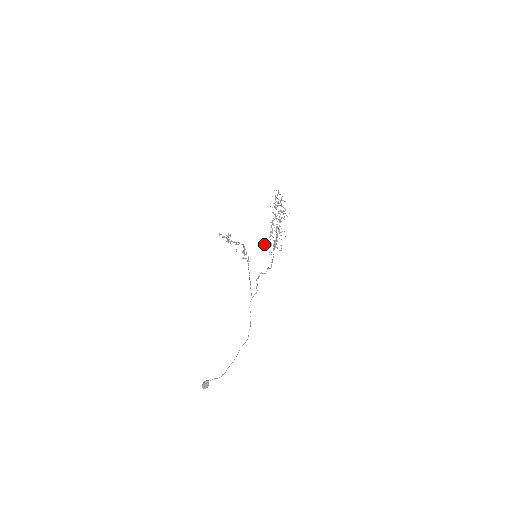
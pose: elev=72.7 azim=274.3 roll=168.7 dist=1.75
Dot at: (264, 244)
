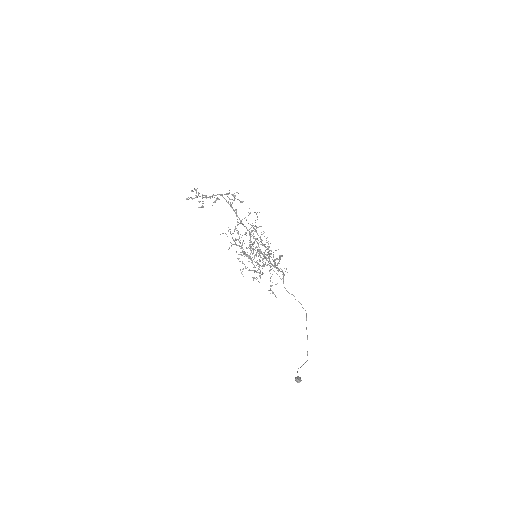
Dot at: occluded
